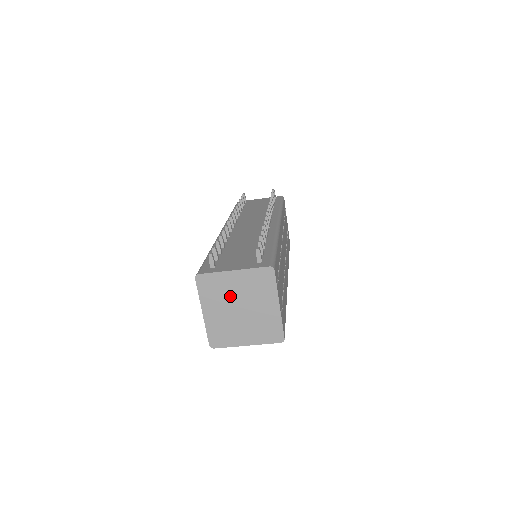
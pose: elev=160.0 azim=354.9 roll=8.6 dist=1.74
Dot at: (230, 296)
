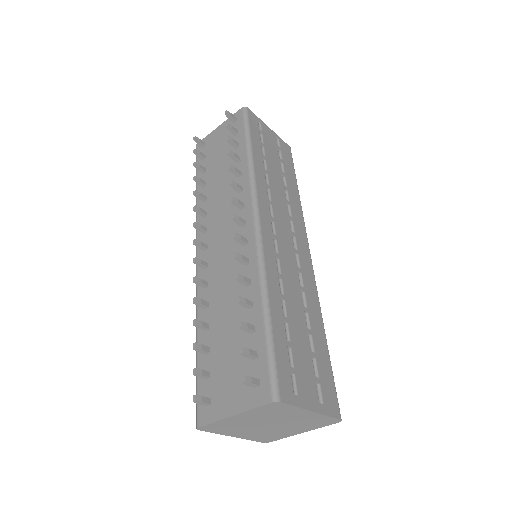
Dot at: (249, 424)
